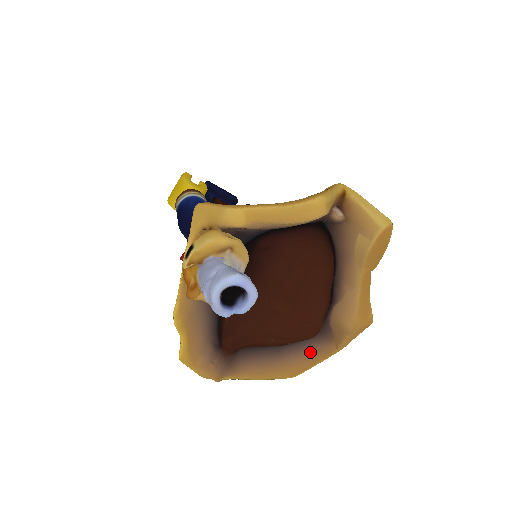
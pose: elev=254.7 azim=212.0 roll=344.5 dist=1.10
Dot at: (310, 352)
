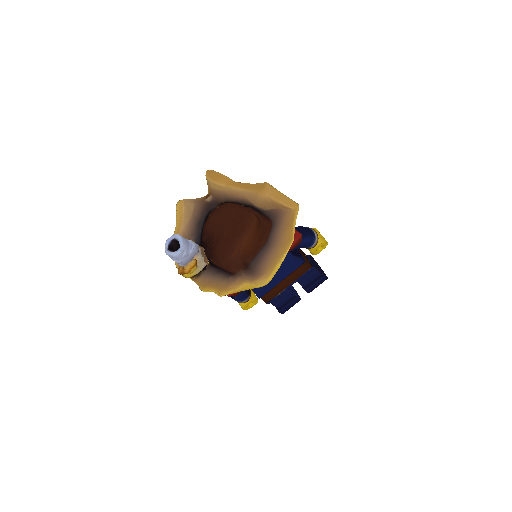
Dot at: (281, 226)
